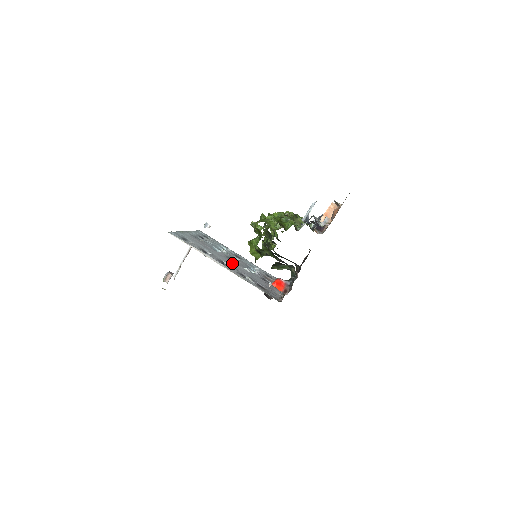
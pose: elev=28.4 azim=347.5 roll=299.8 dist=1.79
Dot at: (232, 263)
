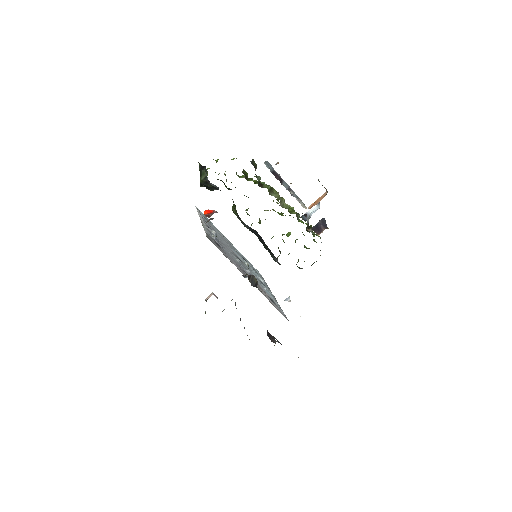
Dot at: (228, 248)
